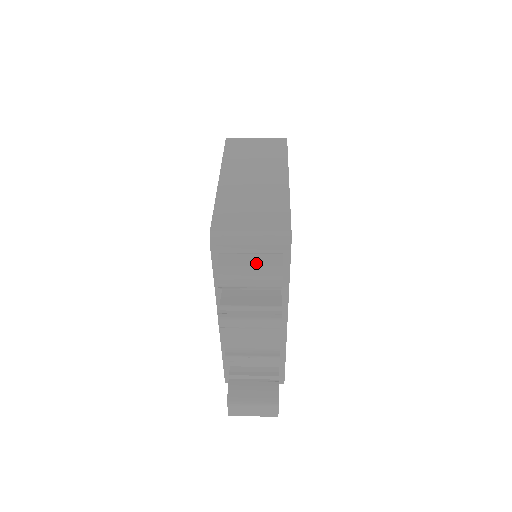
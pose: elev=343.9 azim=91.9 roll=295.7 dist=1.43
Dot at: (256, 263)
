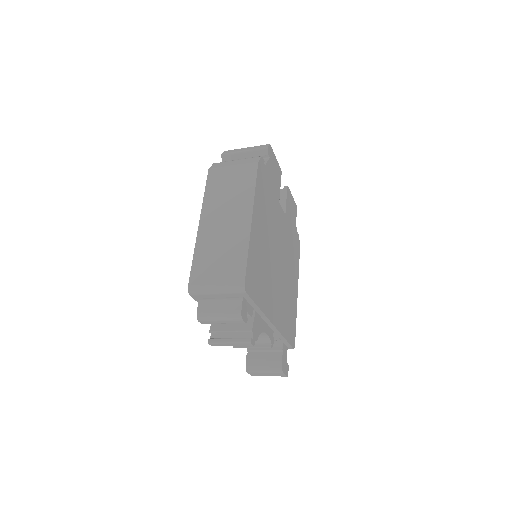
Dot at: (223, 309)
